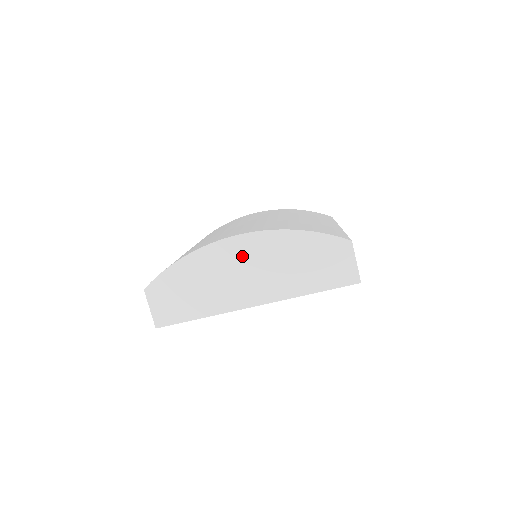
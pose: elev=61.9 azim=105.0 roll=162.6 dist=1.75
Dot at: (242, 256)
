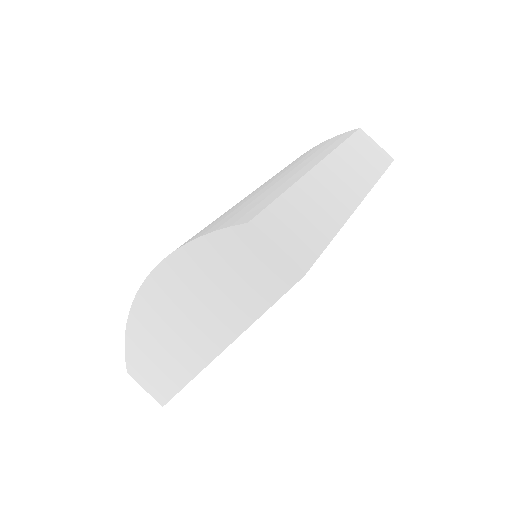
Dot at: (164, 305)
